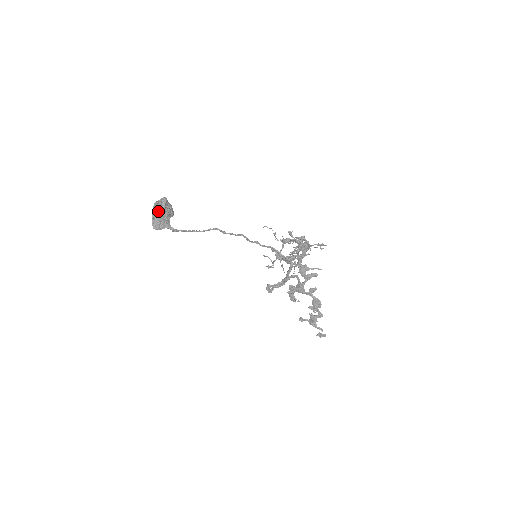
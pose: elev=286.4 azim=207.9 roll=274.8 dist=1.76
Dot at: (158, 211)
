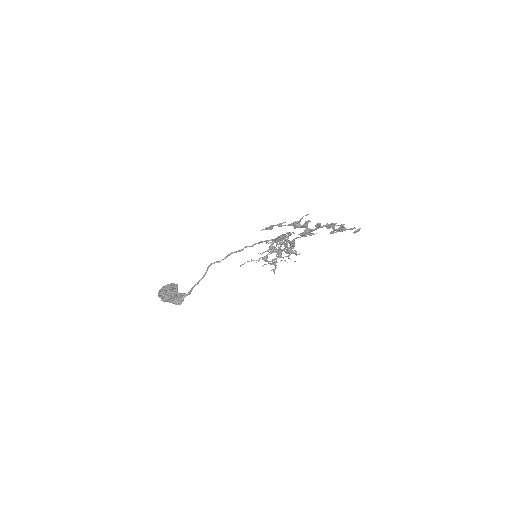
Dot at: occluded
